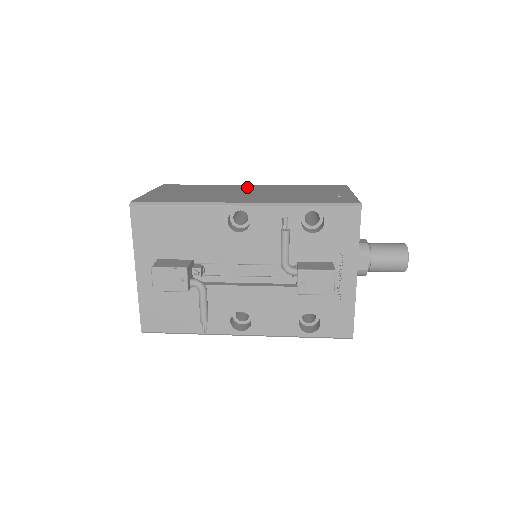
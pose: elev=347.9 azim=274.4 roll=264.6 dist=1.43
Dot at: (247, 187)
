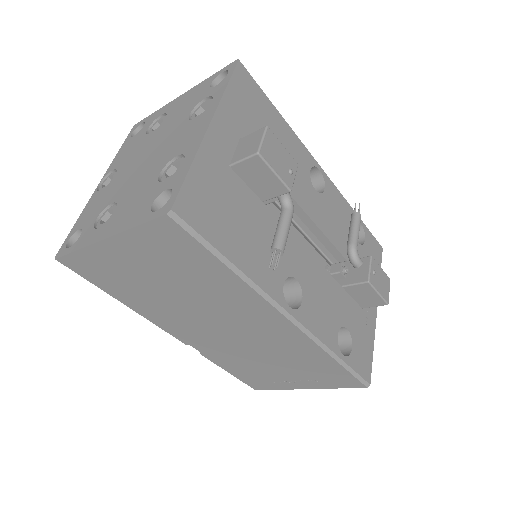
Dot at: occluded
